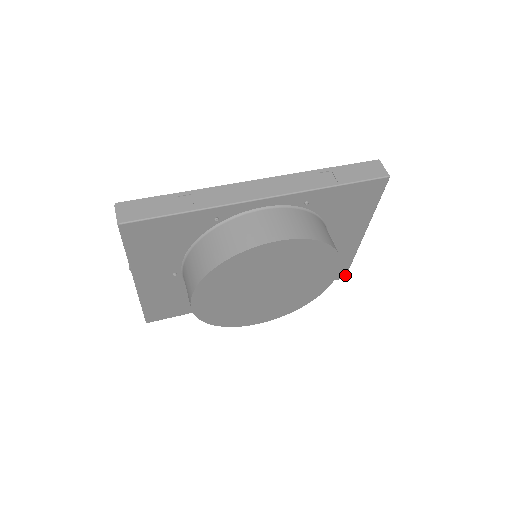
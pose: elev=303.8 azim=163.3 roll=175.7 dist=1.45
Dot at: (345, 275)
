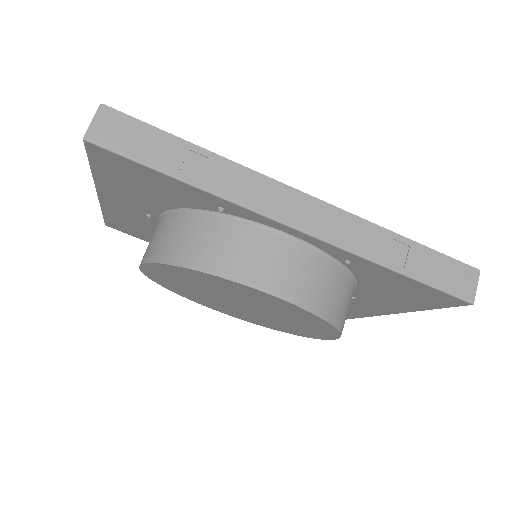
Dot at: (347, 318)
